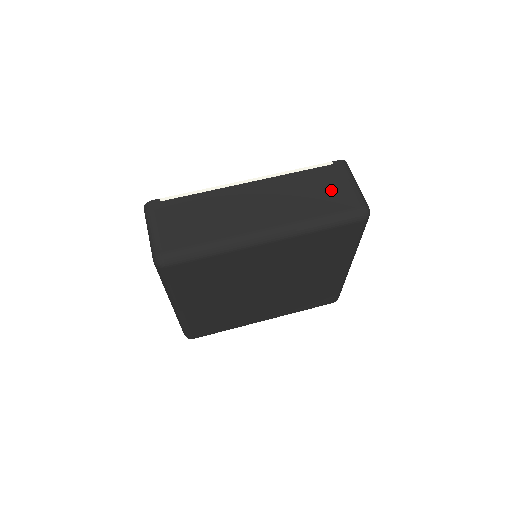
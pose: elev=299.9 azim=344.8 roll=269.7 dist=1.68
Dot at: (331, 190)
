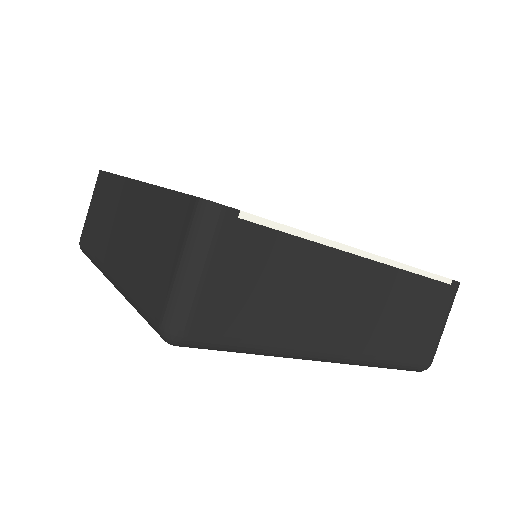
Dot at: (424, 325)
